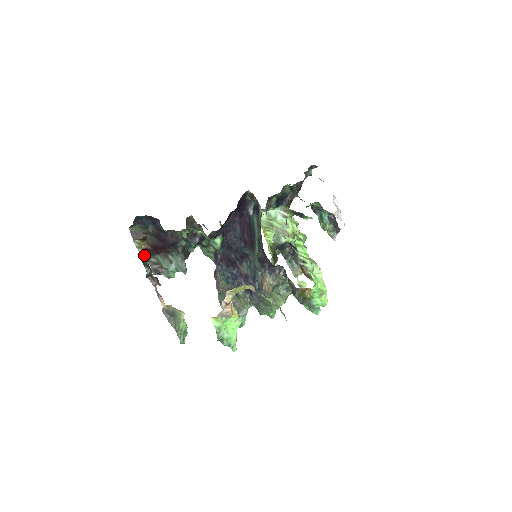
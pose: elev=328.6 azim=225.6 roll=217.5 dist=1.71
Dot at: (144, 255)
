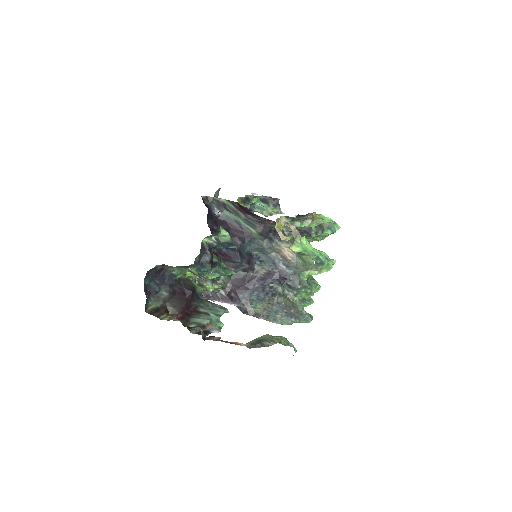
Dot at: occluded
